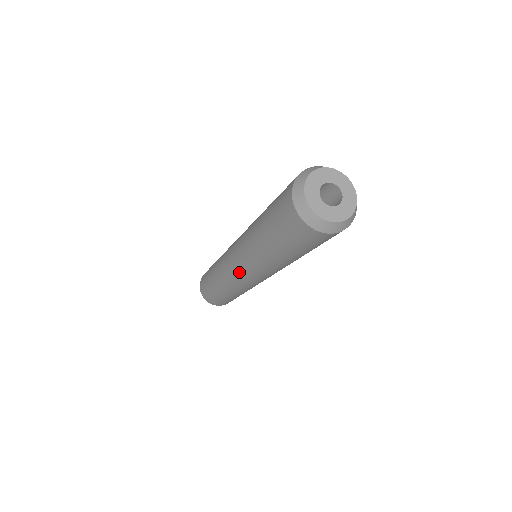
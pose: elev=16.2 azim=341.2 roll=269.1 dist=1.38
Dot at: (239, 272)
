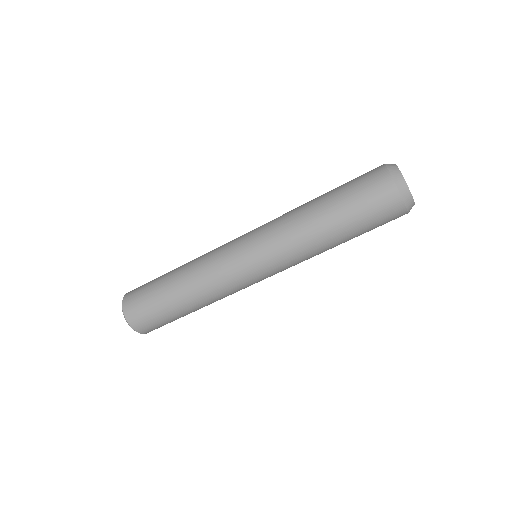
Dot at: (253, 267)
